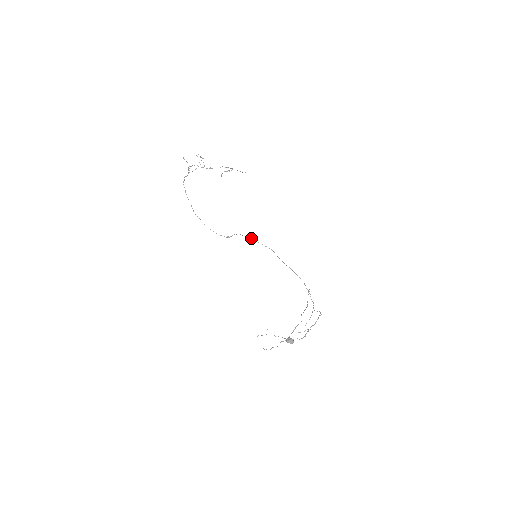
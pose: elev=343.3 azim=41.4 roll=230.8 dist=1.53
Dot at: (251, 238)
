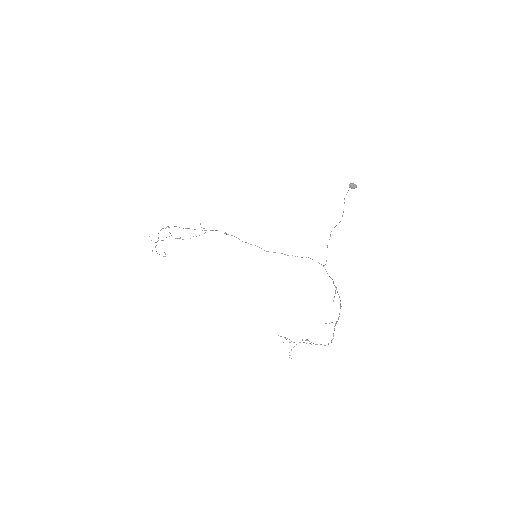
Dot at: occluded
